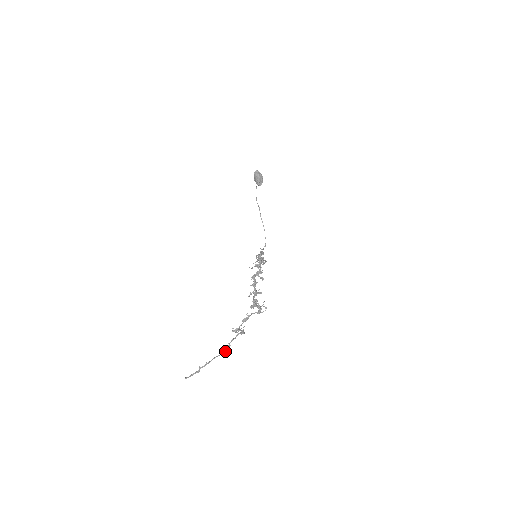
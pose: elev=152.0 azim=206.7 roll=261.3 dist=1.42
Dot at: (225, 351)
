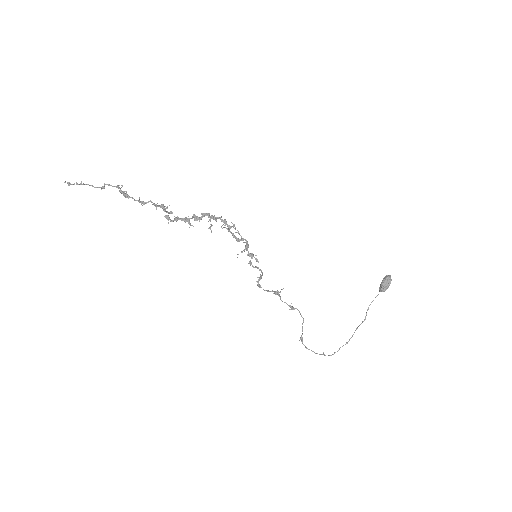
Dot at: occluded
